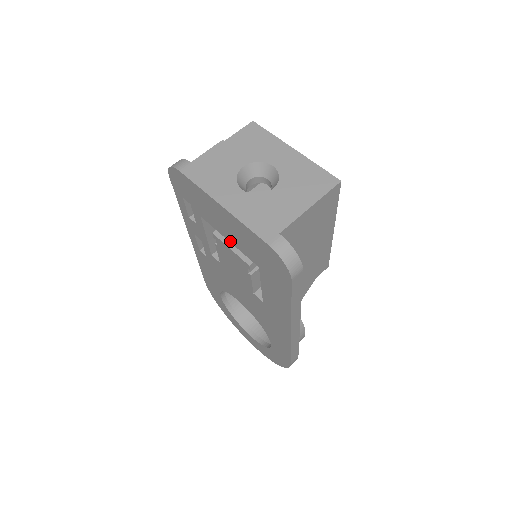
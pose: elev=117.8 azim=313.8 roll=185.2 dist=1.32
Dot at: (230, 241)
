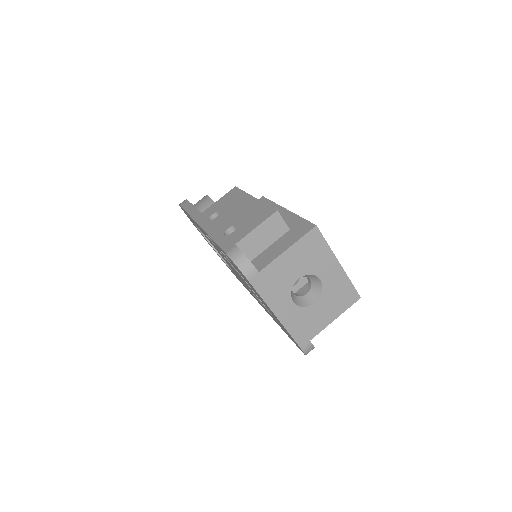
Dot at: occluded
